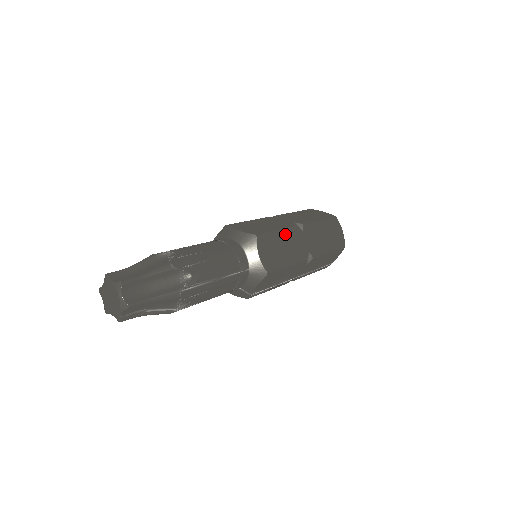
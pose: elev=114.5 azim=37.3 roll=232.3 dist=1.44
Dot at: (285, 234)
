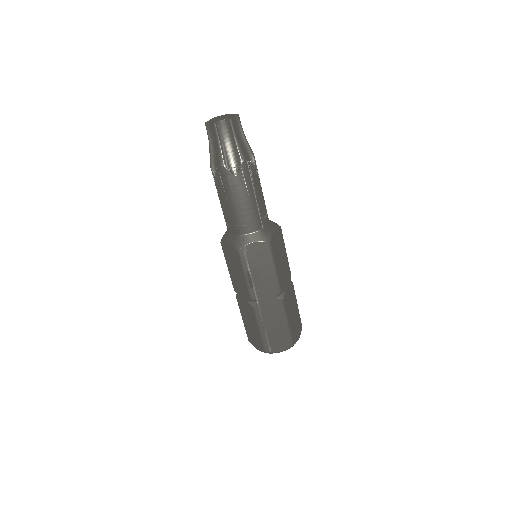
Dot at: (286, 261)
